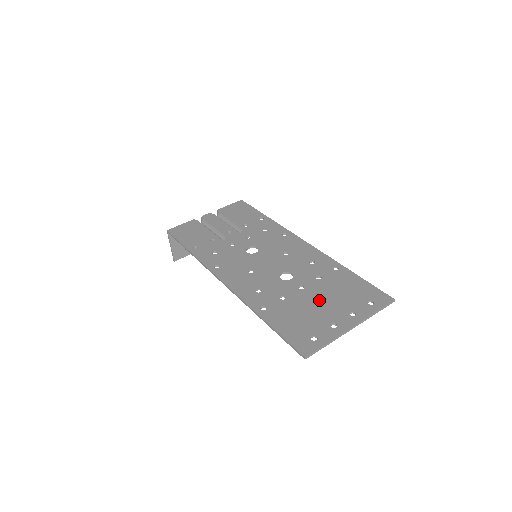
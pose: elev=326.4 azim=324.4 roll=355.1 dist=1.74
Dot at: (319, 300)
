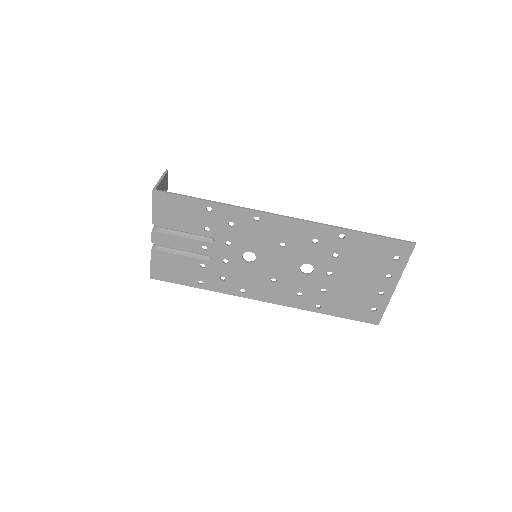
Dot at: (353, 279)
